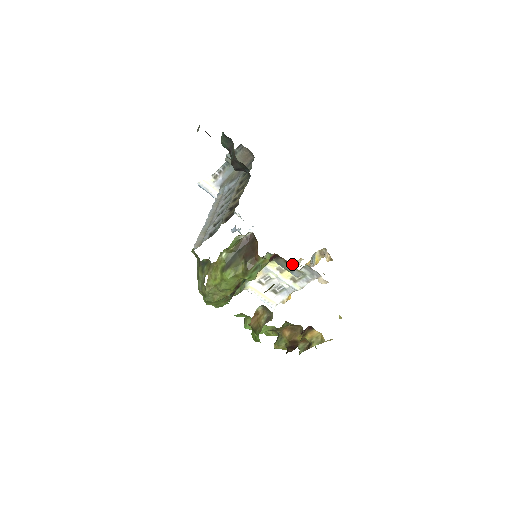
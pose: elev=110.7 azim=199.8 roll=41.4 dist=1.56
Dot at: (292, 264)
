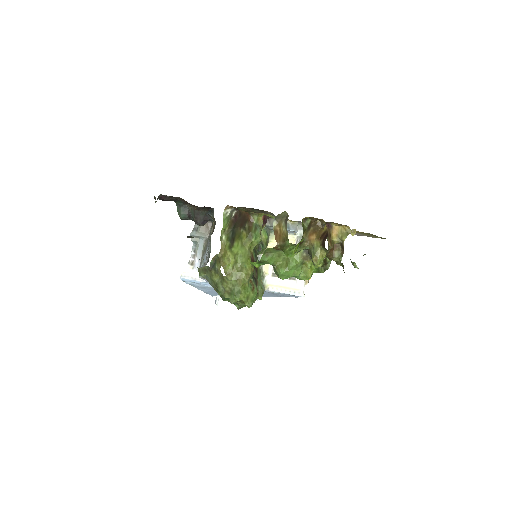
Dot at: occluded
